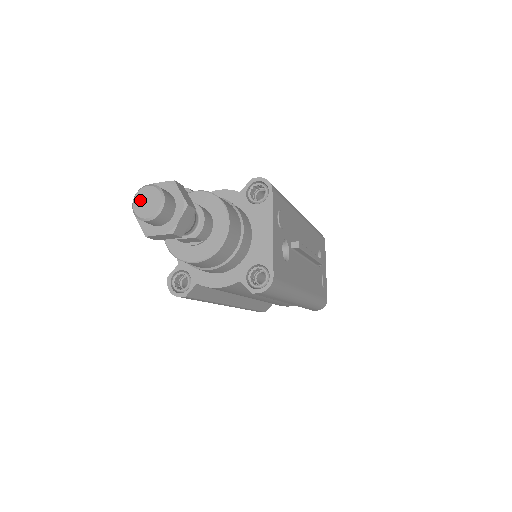
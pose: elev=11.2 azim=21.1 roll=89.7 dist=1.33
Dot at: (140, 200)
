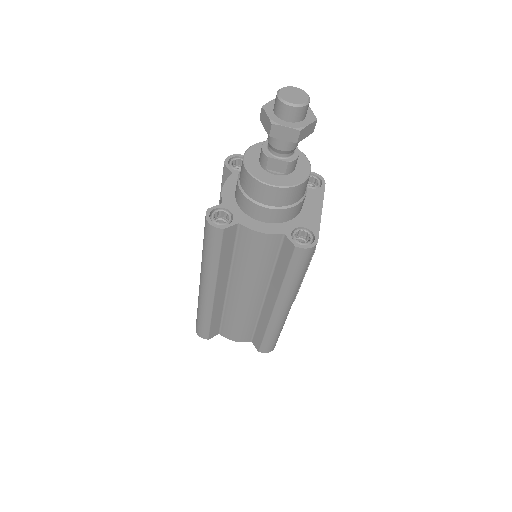
Dot at: (287, 92)
